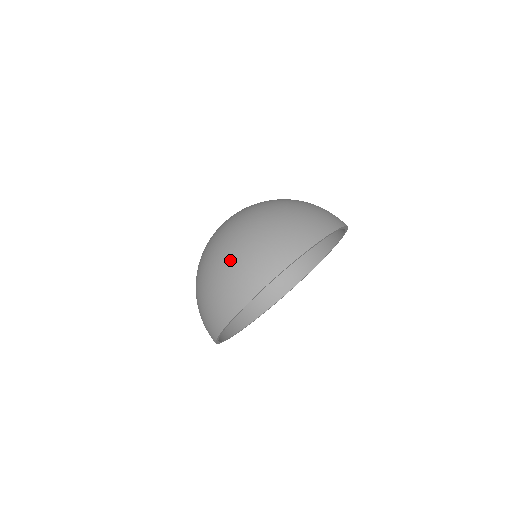
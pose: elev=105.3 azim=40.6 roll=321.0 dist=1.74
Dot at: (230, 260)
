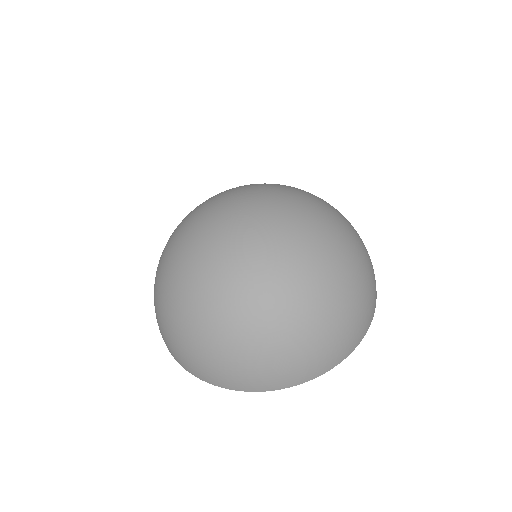
Dot at: (196, 339)
